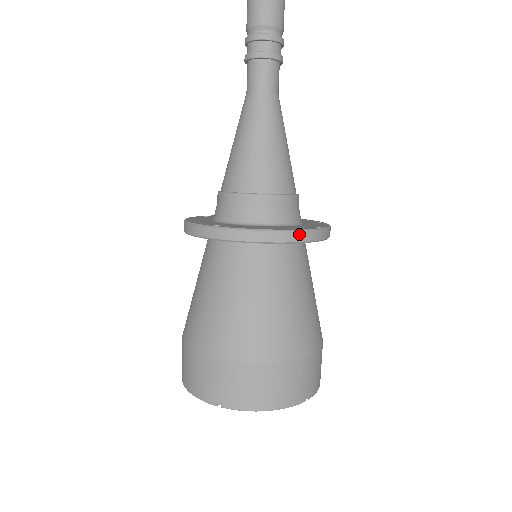
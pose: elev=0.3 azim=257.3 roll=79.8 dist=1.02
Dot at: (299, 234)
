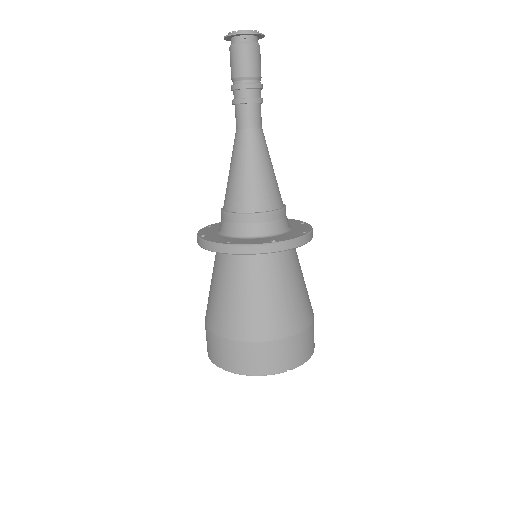
Dot at: (312, 231)
